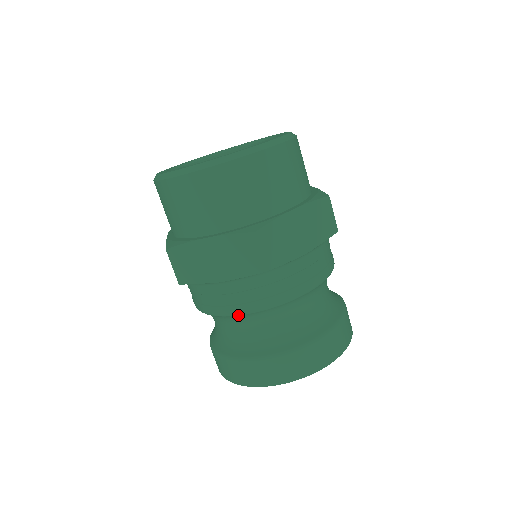
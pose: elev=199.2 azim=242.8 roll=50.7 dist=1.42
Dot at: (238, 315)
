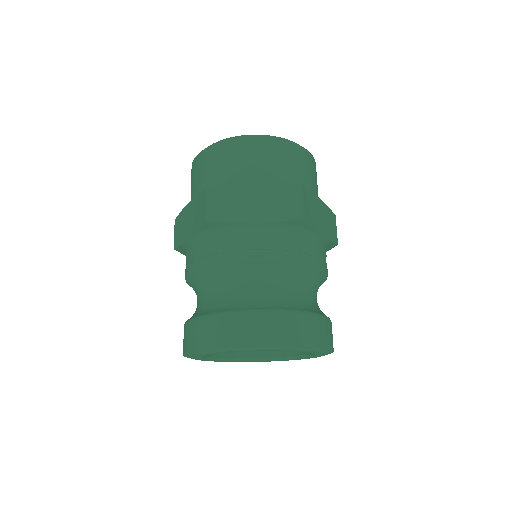
Dot at: (258, 261)
